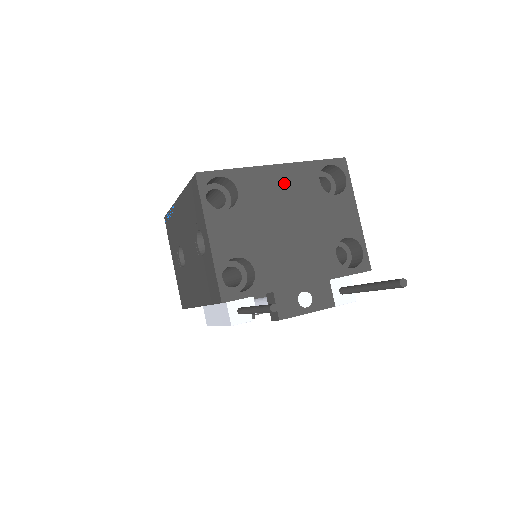
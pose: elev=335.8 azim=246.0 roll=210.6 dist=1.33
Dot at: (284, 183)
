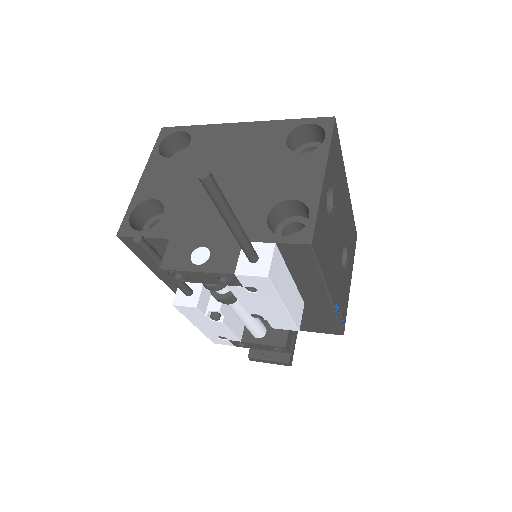
Dot at: (242, 139)
